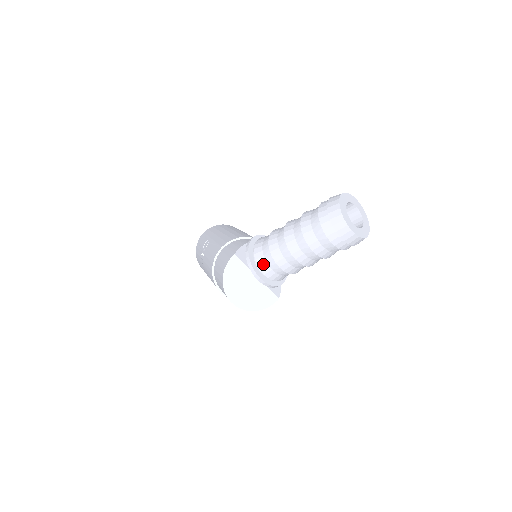
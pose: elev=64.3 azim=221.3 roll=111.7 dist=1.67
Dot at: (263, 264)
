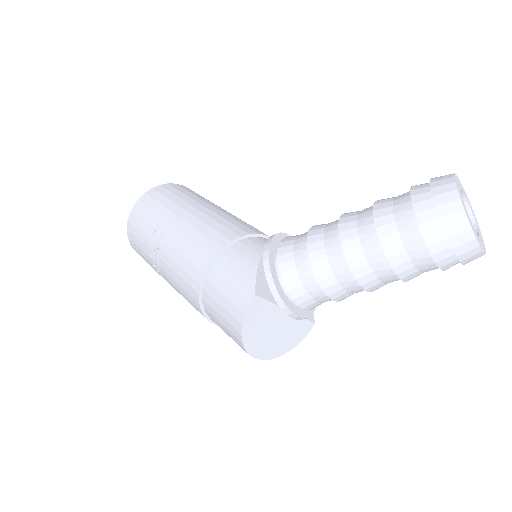
Dot at: (302, 297)
